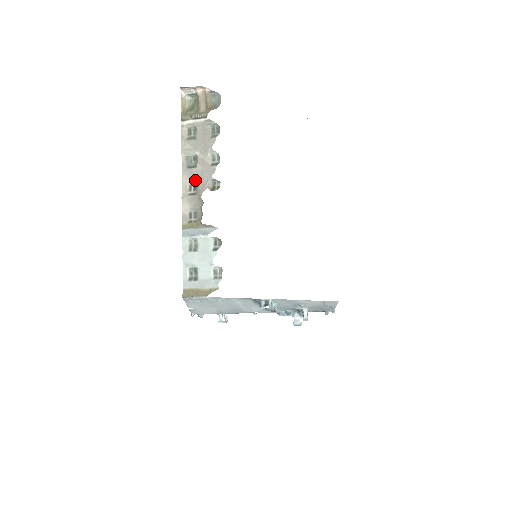
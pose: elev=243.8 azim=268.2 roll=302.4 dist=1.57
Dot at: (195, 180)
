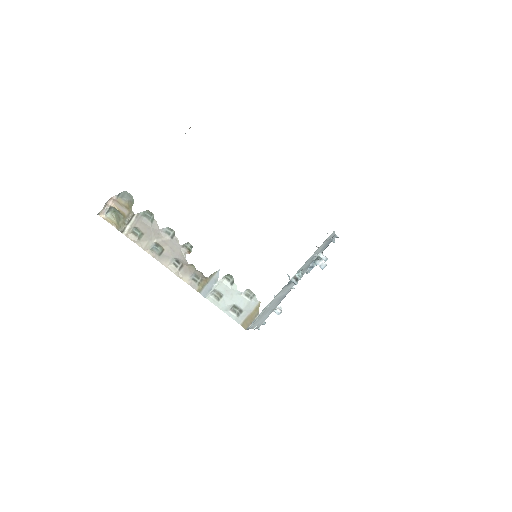
Dot at: (173, 258)
